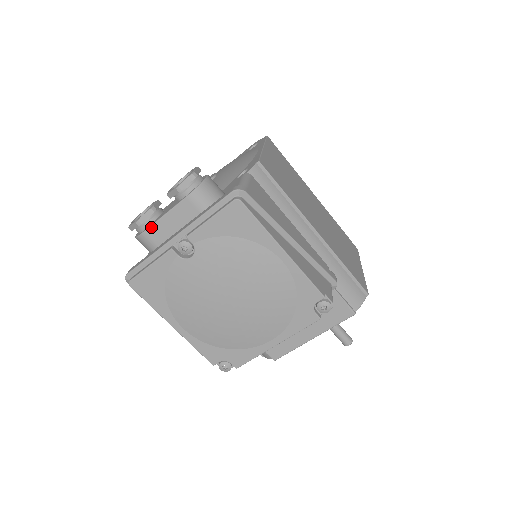
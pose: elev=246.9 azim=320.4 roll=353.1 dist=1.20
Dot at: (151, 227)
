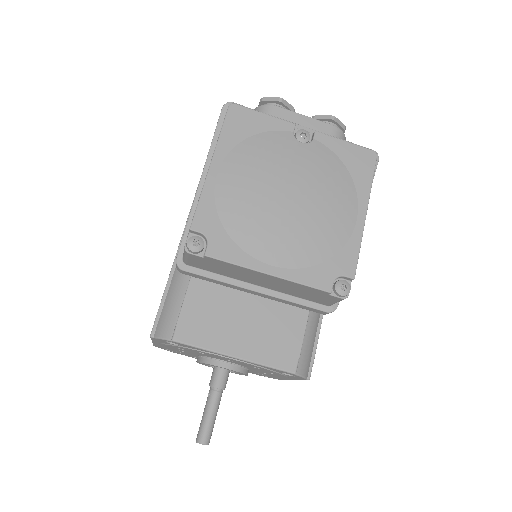
Dot at: (286, 110)
